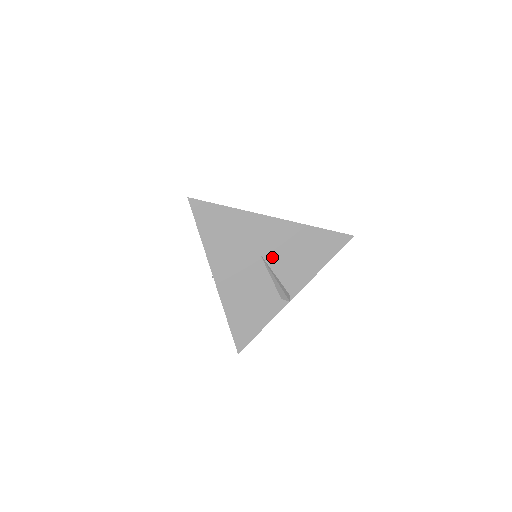
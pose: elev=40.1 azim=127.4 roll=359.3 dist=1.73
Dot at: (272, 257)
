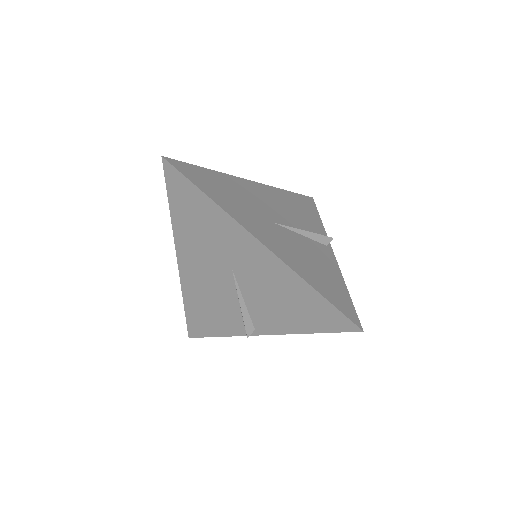
Dot at: (246, 281)
